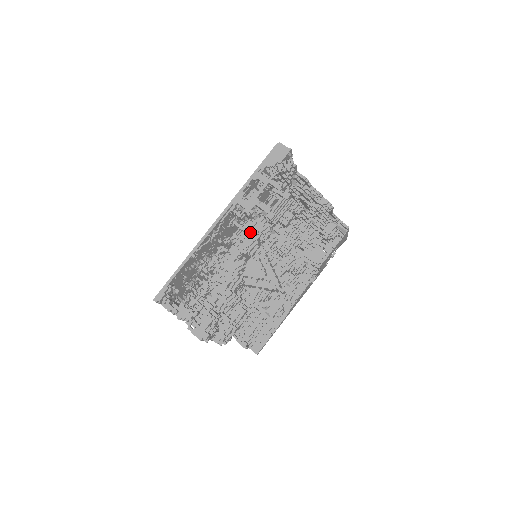
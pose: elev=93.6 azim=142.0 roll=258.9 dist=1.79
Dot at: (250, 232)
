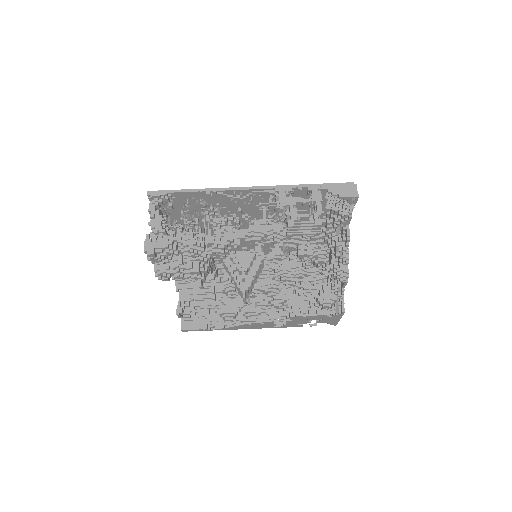
Dot at: (267, 225)
